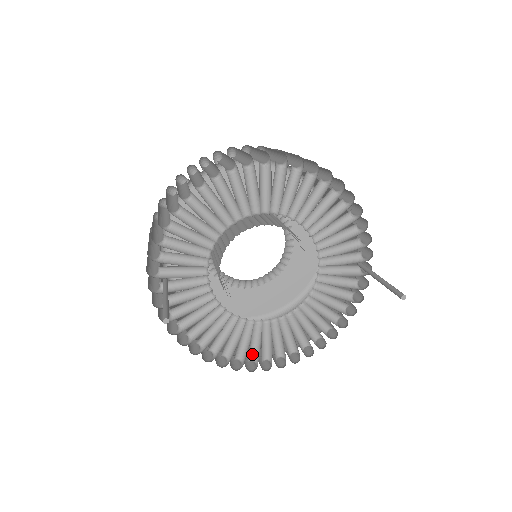
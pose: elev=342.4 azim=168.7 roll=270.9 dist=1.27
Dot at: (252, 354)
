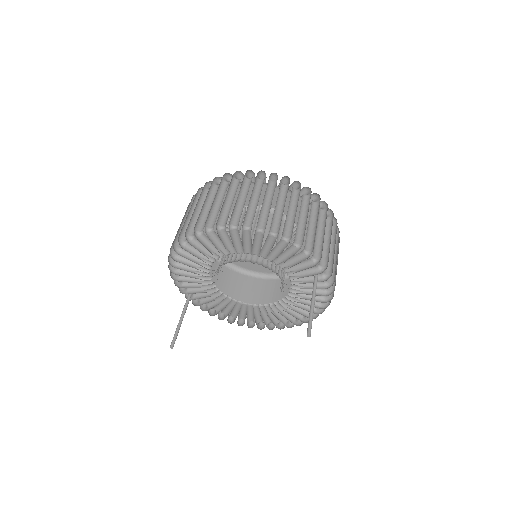
Dot at: (269, 320)
